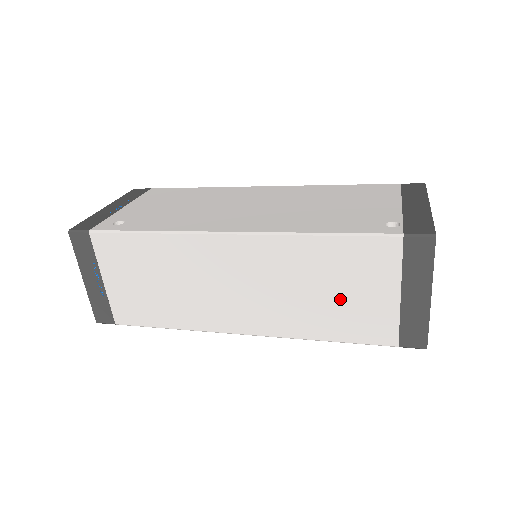
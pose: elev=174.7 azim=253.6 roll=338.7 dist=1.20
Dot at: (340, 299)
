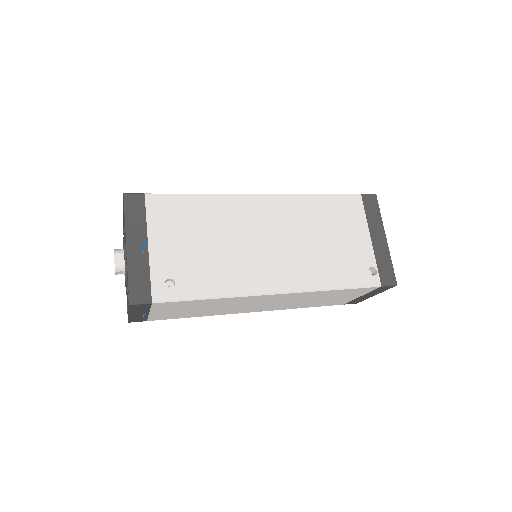
Dot at: (326, 300)
